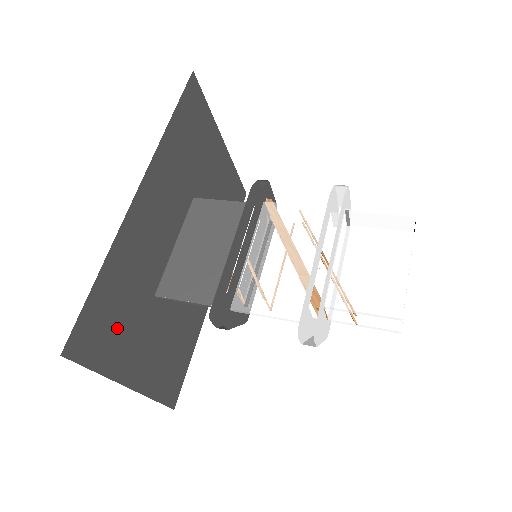
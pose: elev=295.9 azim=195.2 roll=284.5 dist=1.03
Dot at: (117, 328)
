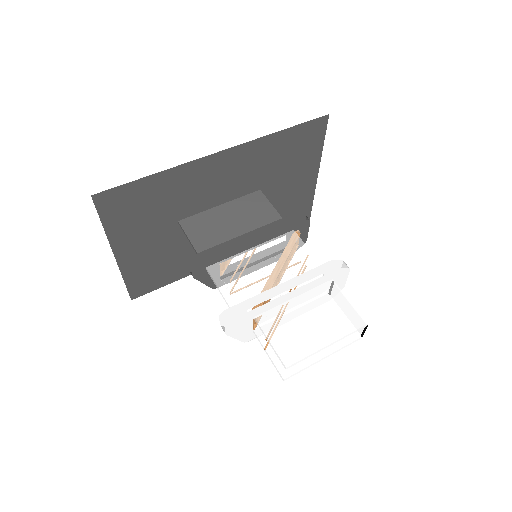
Dot at: (137, 215)
